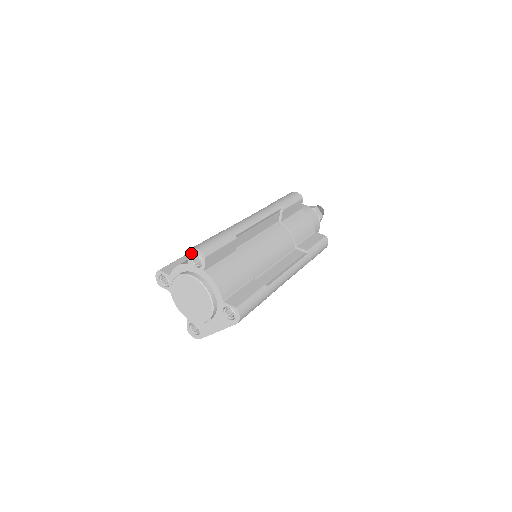
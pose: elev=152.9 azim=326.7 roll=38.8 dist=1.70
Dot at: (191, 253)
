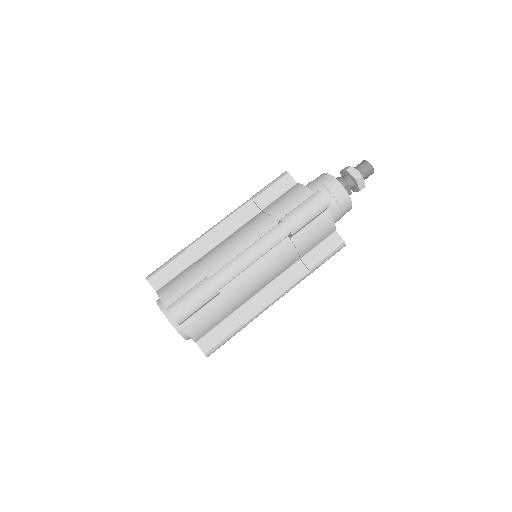
Dot at: (167, 312)
